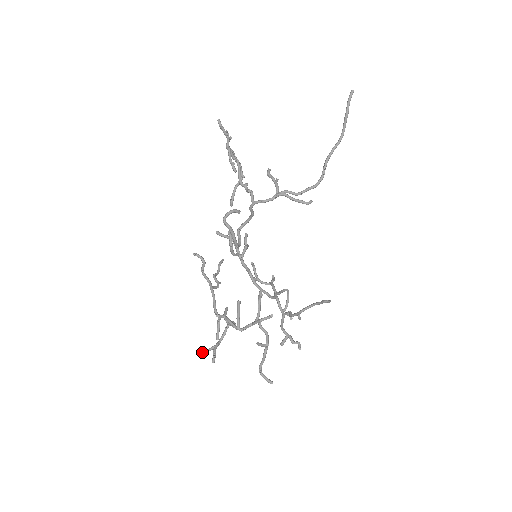
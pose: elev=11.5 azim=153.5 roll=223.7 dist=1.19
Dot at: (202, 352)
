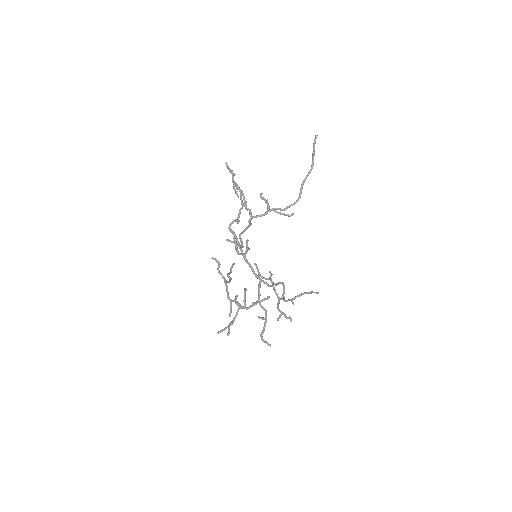
Dot at: (221, 330)
